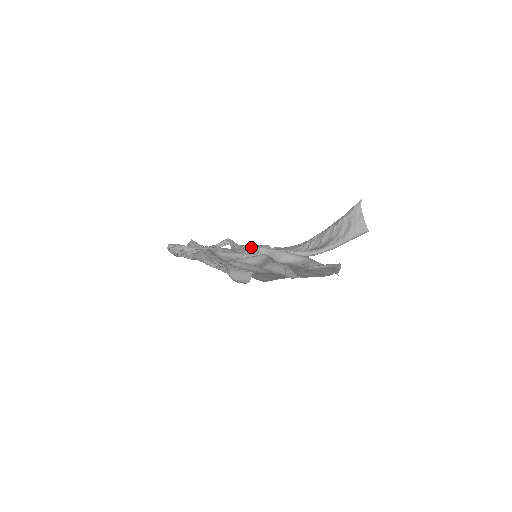
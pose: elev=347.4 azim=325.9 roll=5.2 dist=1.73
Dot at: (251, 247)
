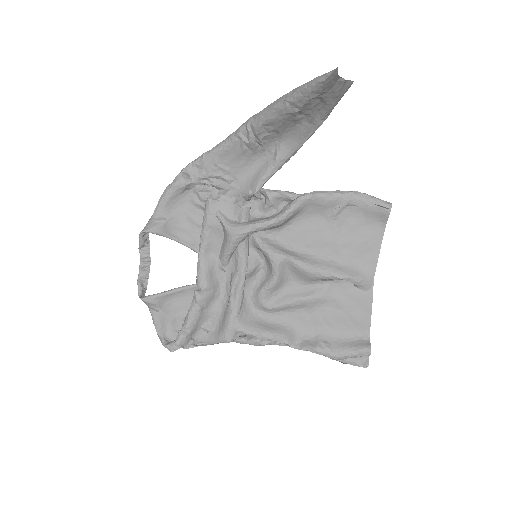
Dot at: (173, 200)
